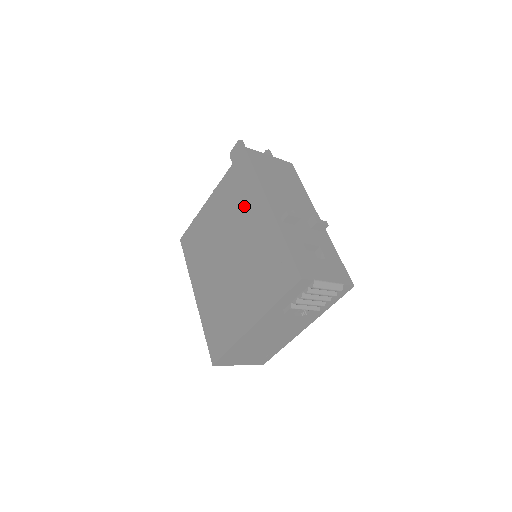
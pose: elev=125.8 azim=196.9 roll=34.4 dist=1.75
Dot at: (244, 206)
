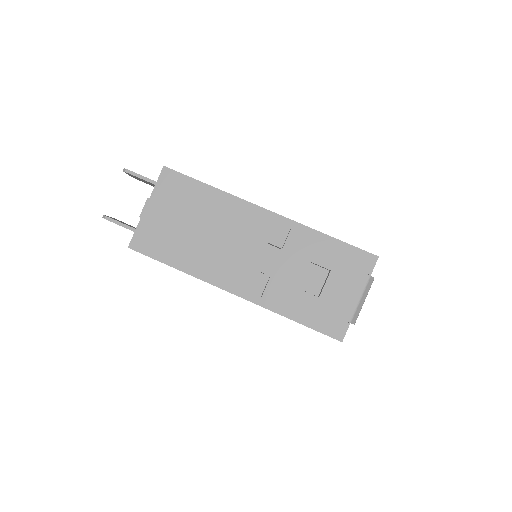
Dot at: occluded
